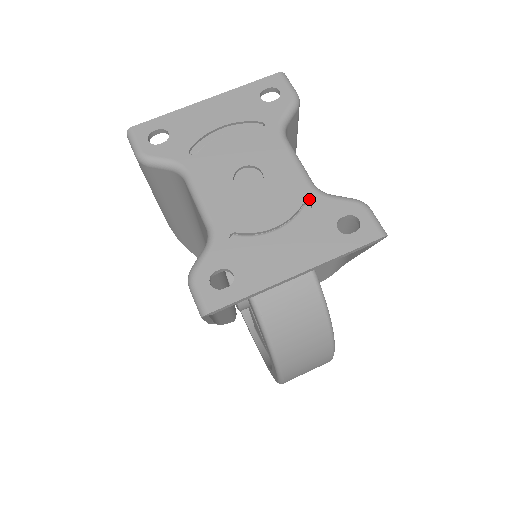
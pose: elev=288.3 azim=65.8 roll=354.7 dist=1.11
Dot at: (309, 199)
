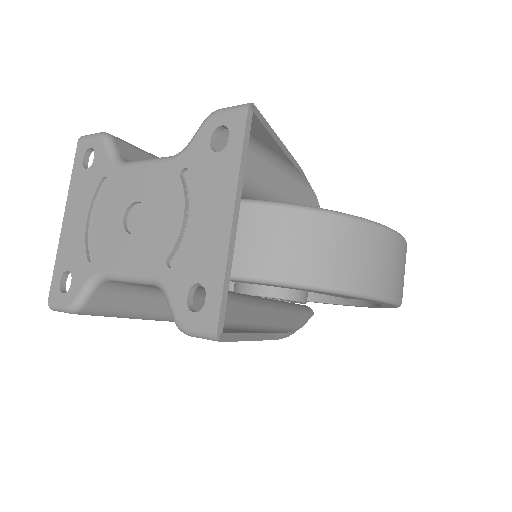
Dot at: (179, 168)
